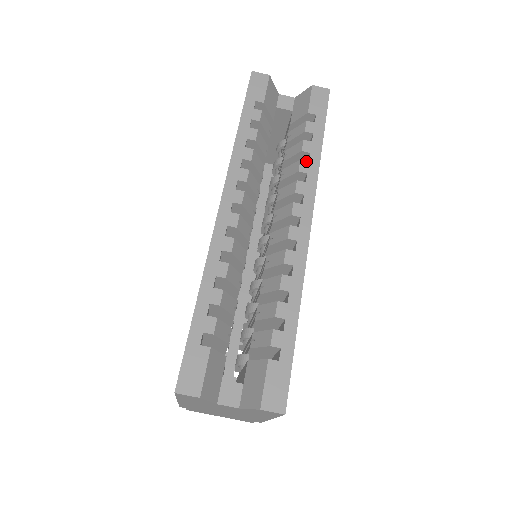
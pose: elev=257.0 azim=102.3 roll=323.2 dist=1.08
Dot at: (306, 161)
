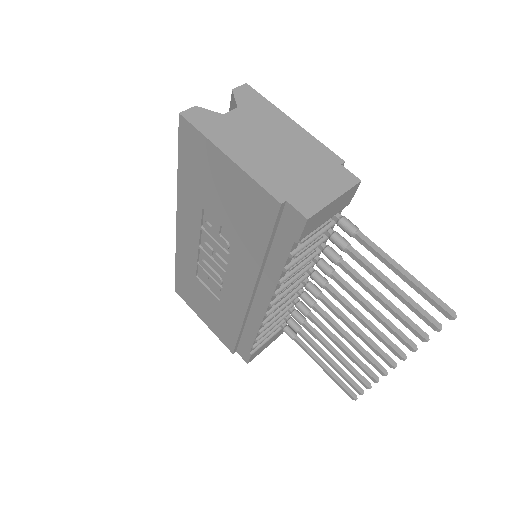
Dot at: occluded
